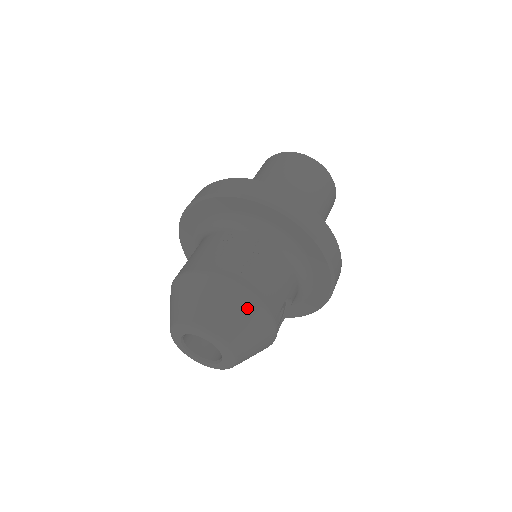
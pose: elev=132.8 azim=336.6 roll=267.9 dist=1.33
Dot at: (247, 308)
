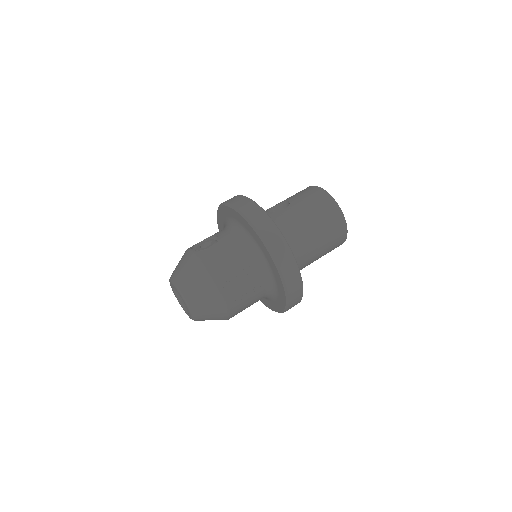
Dot at: (220, 316)
